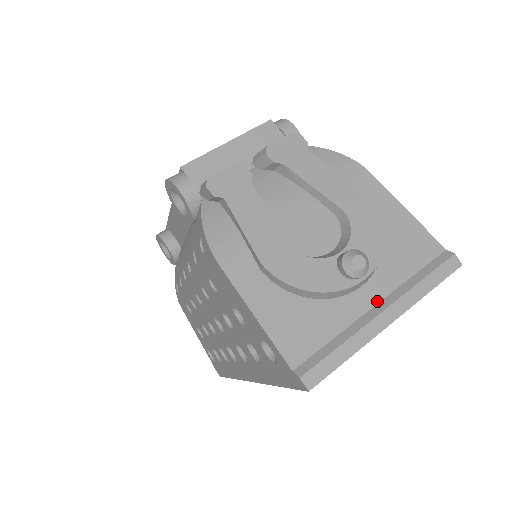
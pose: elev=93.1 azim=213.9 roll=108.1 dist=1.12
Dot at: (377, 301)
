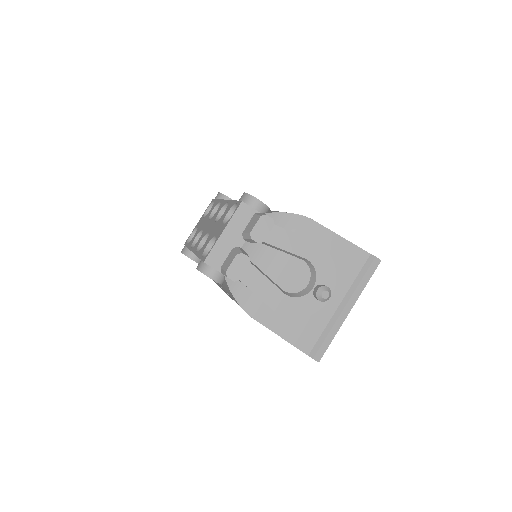
Dot at: (340, 302)
